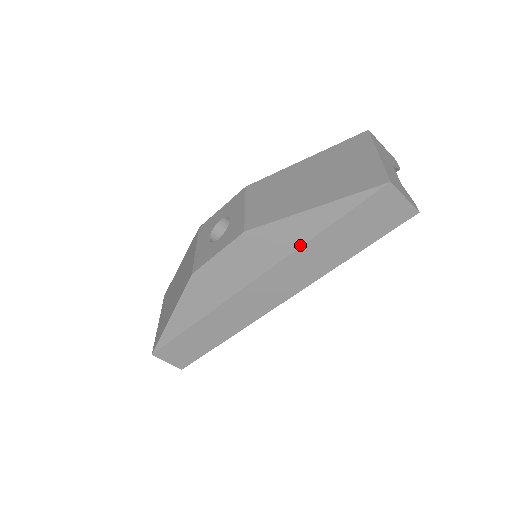
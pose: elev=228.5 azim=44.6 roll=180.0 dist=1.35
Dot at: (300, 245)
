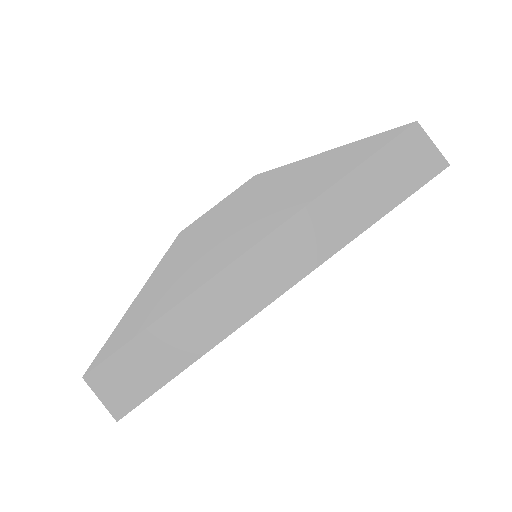
Dot at: (319, 194)
